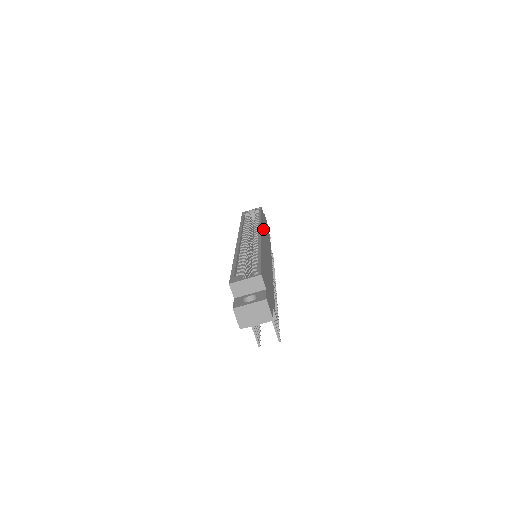
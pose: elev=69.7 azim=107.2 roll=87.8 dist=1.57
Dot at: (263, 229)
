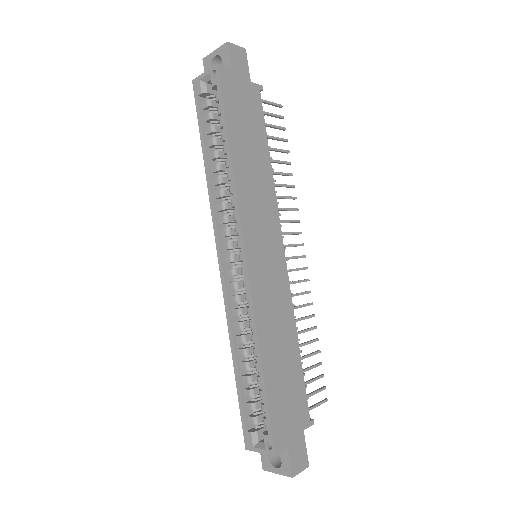
Dot at: (244, 196)
